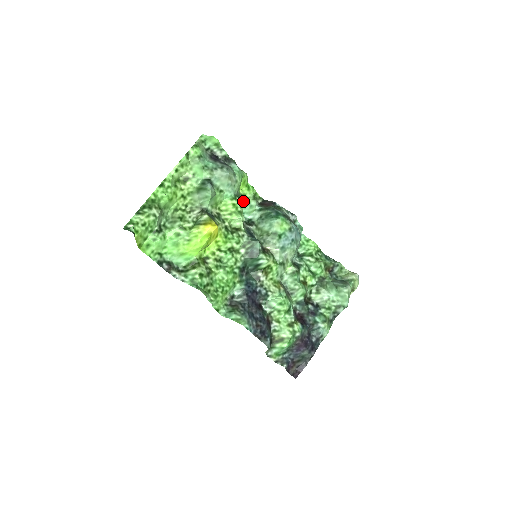
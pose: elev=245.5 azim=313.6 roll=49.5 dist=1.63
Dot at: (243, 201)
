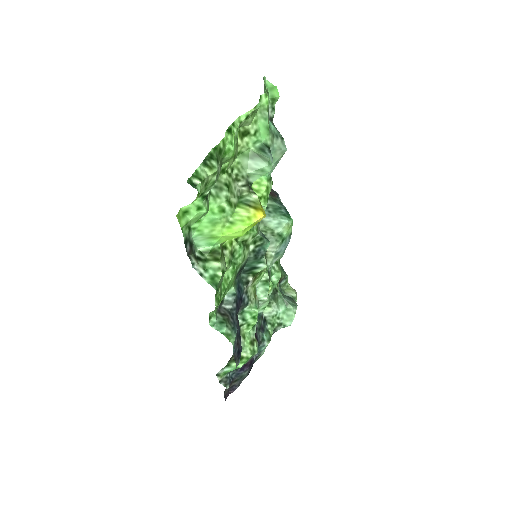
Dot at: occluded
